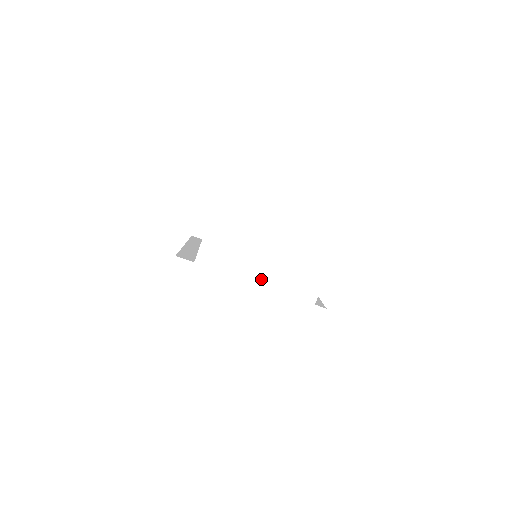
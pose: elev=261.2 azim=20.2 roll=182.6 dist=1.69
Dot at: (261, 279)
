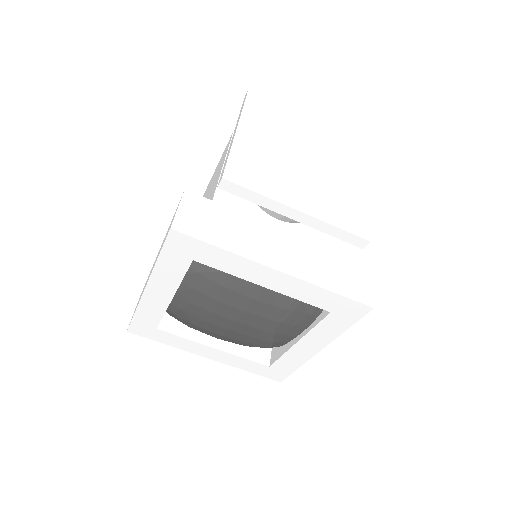
Dot at: (305, 199)
